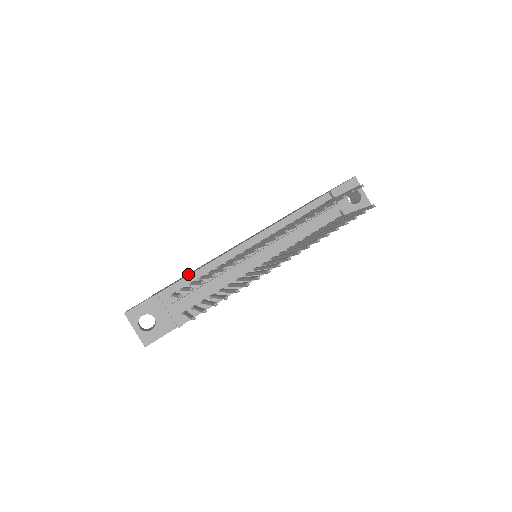
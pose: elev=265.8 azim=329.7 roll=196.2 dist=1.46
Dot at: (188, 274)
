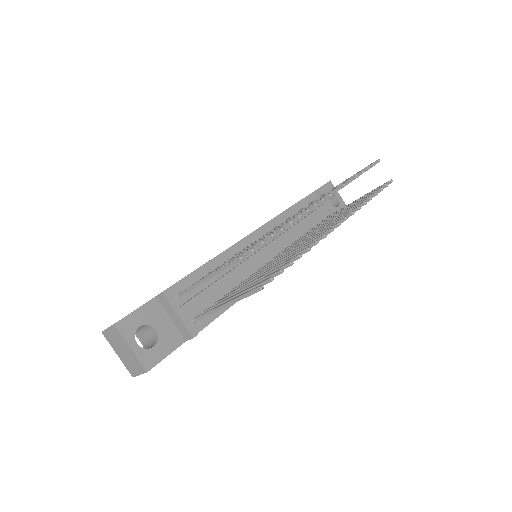
Dot at: occluded
